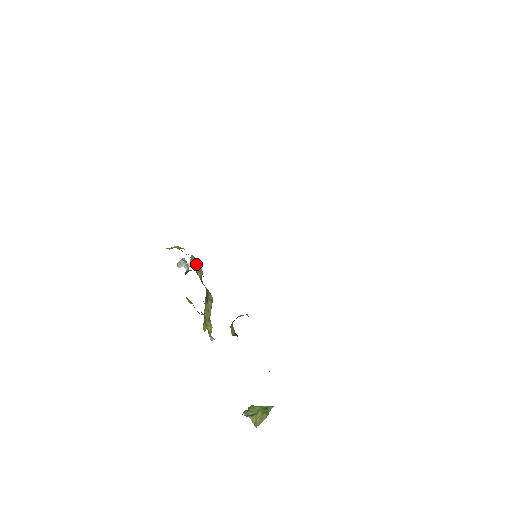
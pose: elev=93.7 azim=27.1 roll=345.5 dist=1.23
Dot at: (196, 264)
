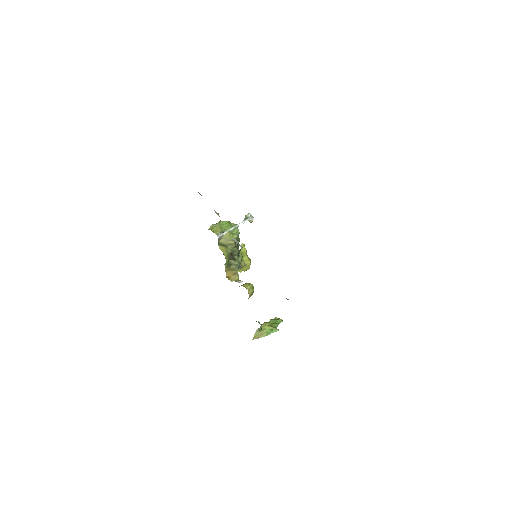
Dot at: (228, 241)
